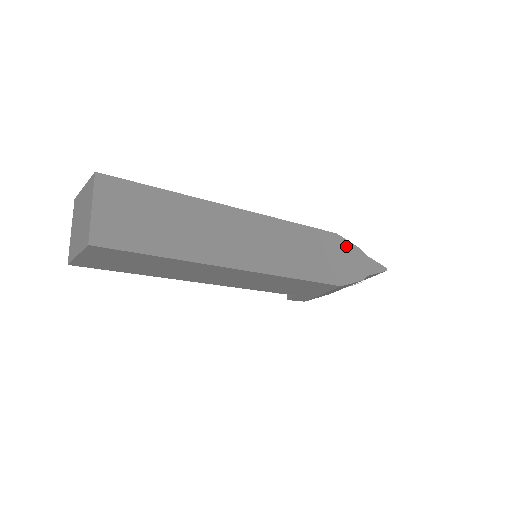
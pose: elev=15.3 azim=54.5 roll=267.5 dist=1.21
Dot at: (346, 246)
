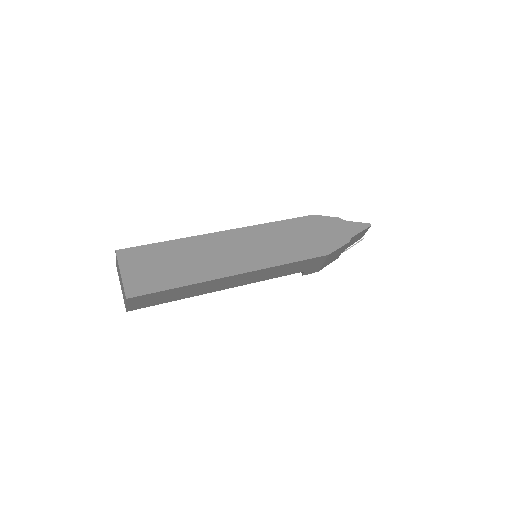
Dot at: (325, 221)
